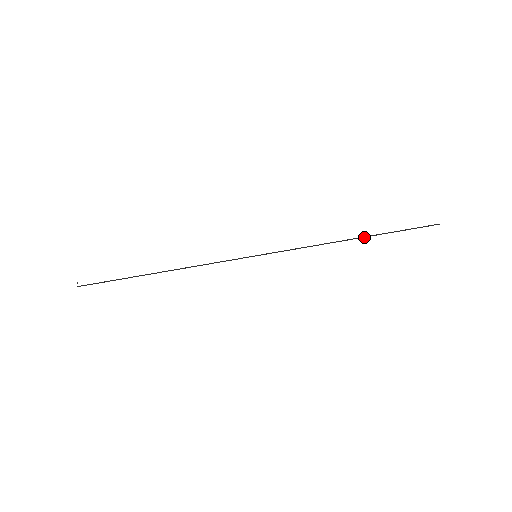
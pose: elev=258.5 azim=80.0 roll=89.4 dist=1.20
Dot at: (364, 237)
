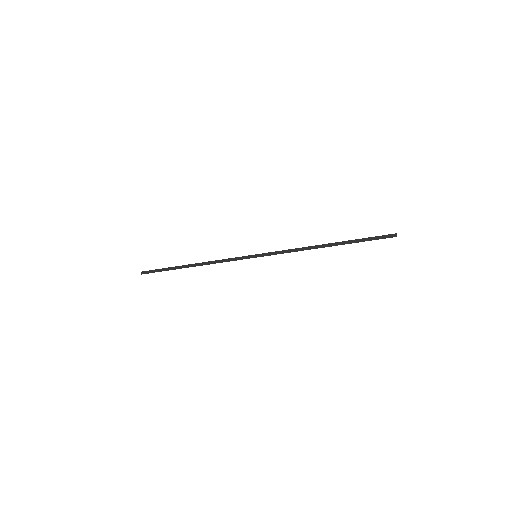
Dot at: occluded
